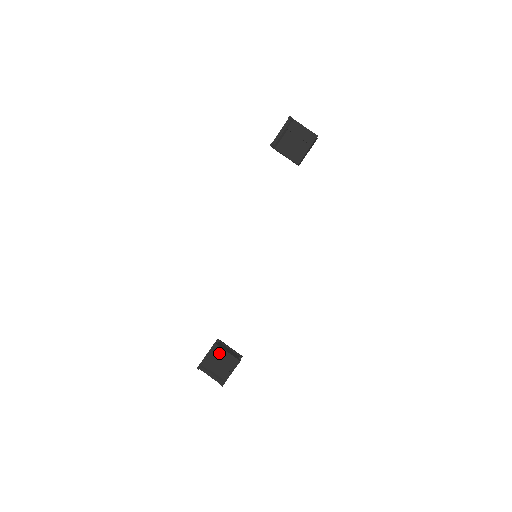
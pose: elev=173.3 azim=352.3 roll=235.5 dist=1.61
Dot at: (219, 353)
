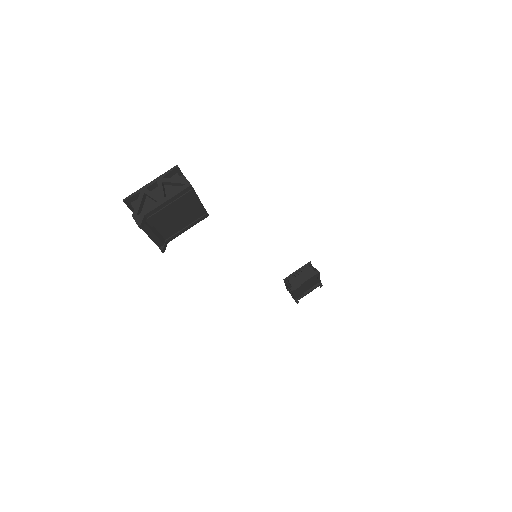
Dot at: (301, 288)
